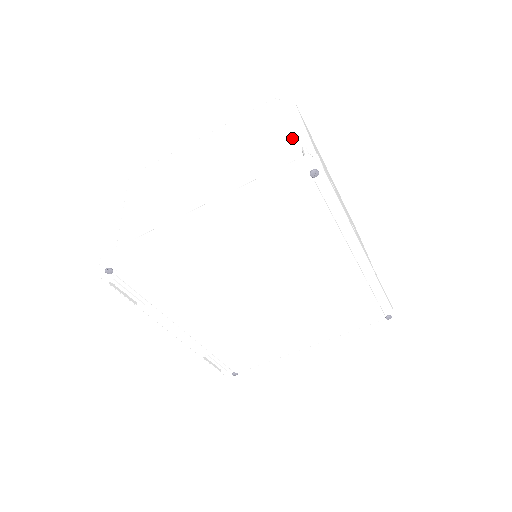
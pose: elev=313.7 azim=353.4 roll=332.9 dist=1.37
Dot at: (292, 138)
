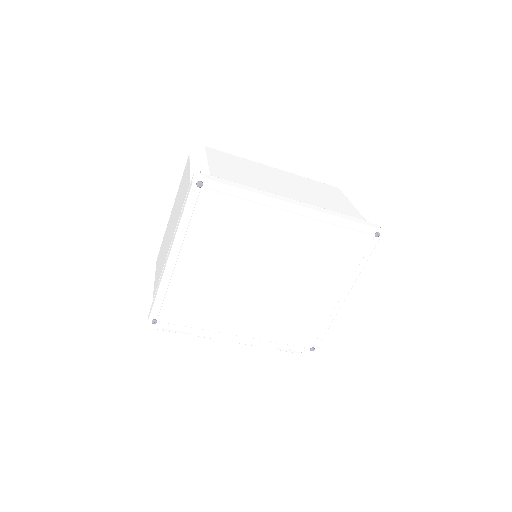
Dot at: (194, 171)
